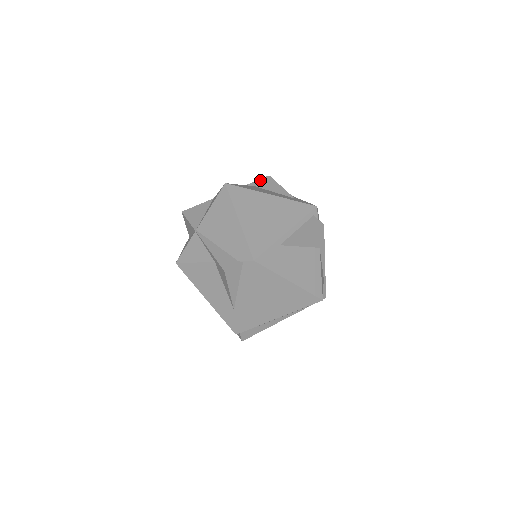
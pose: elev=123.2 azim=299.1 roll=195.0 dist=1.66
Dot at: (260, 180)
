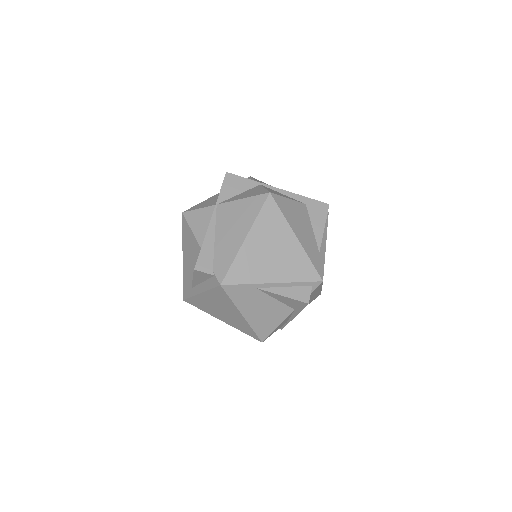
Dot at: (317, 202)
